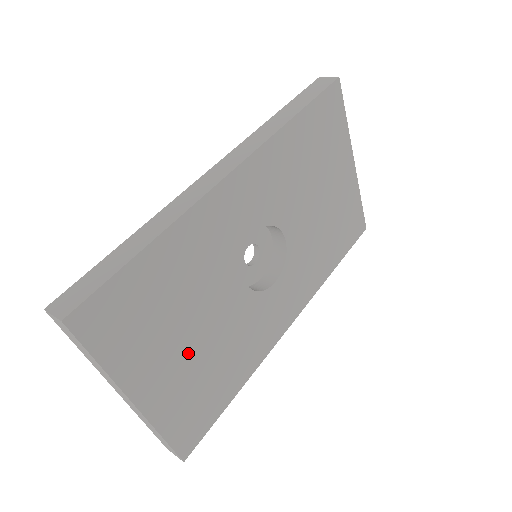
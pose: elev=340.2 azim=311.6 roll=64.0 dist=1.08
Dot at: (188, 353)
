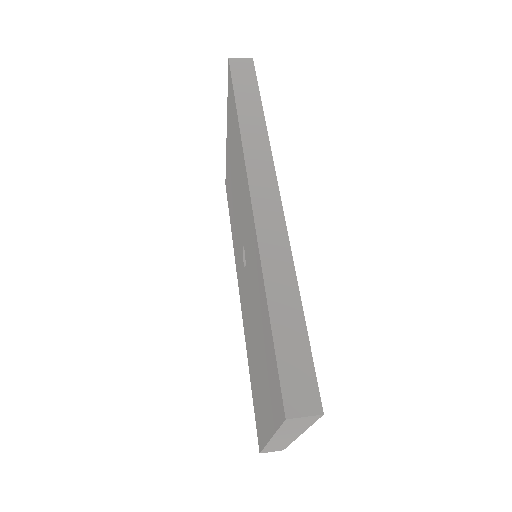
Dot at: occluded
